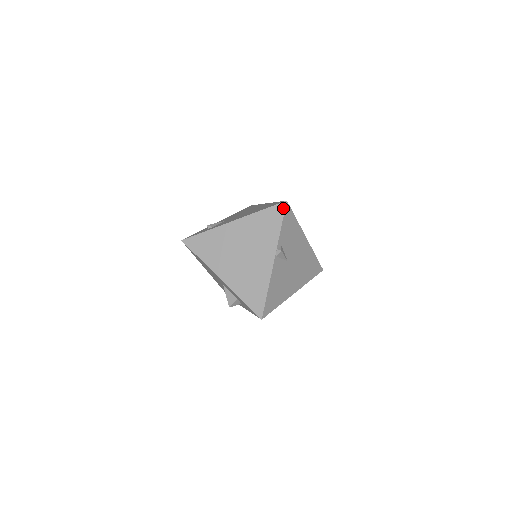
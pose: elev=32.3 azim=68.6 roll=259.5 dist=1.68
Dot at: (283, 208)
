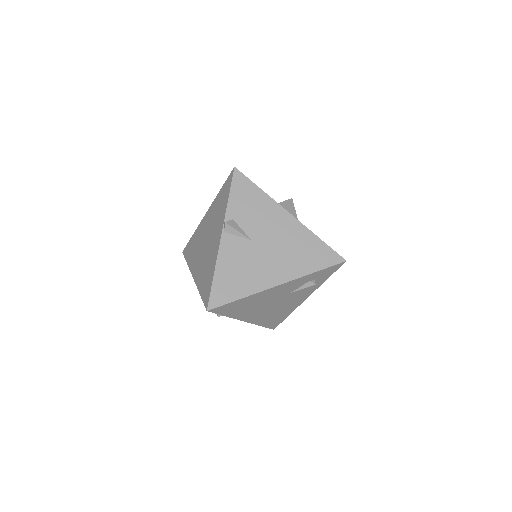
Dot at: (231, 176)
